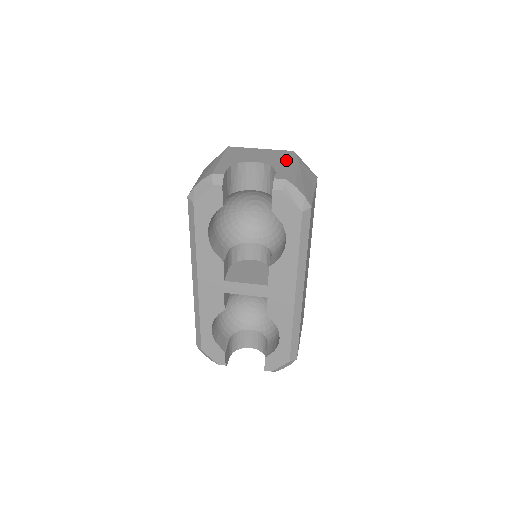
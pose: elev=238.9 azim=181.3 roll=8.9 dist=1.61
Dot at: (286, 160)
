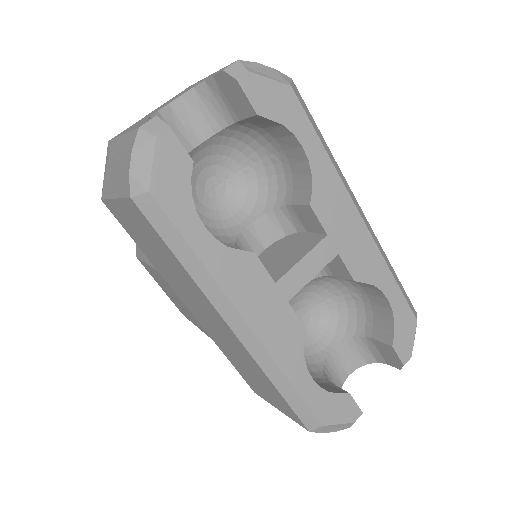
Dot at: (199, 81)
